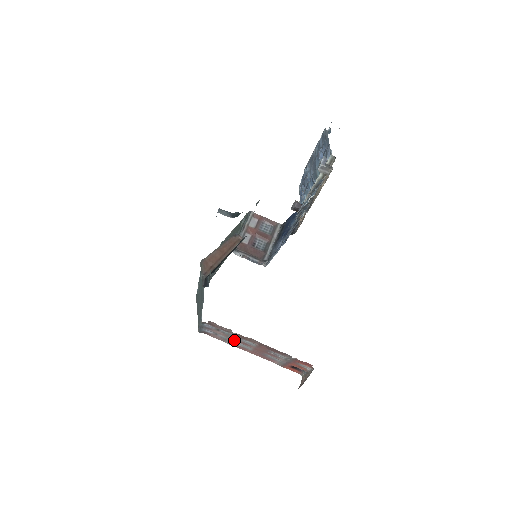
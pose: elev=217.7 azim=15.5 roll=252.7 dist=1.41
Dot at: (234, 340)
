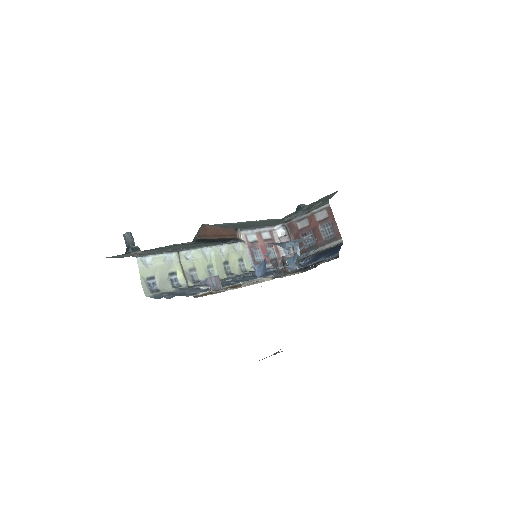
Dot at: occluded
